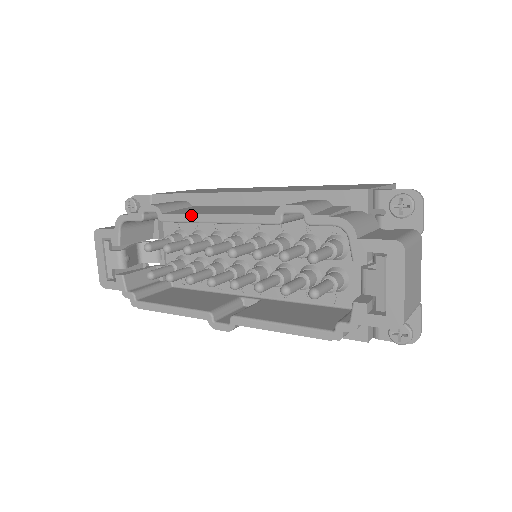
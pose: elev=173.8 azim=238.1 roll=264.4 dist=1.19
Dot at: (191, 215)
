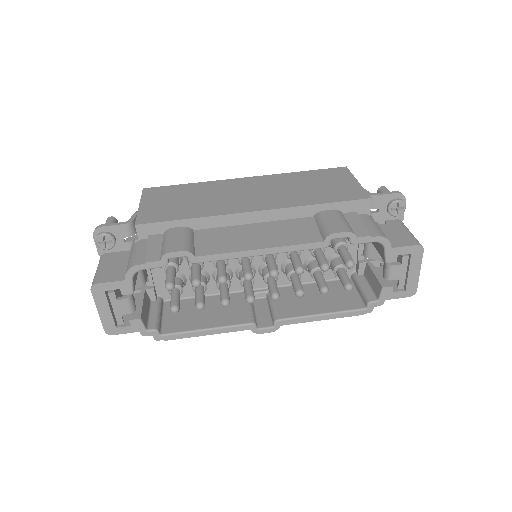
Dot at: (233, 253)
